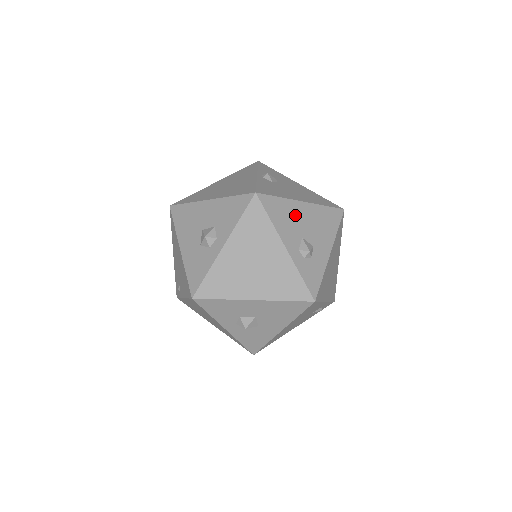
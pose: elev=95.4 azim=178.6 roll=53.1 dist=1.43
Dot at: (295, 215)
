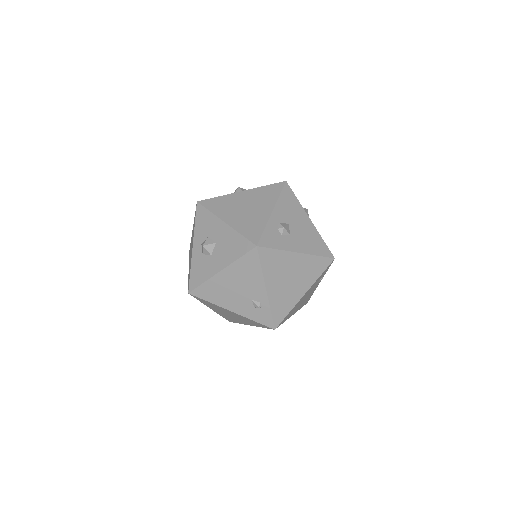
Dot at: (297, 214)
